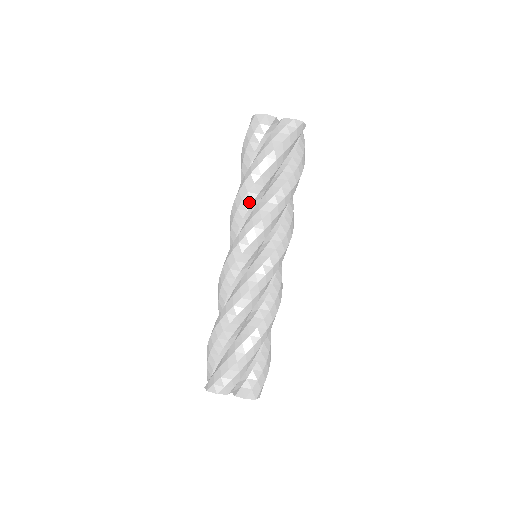
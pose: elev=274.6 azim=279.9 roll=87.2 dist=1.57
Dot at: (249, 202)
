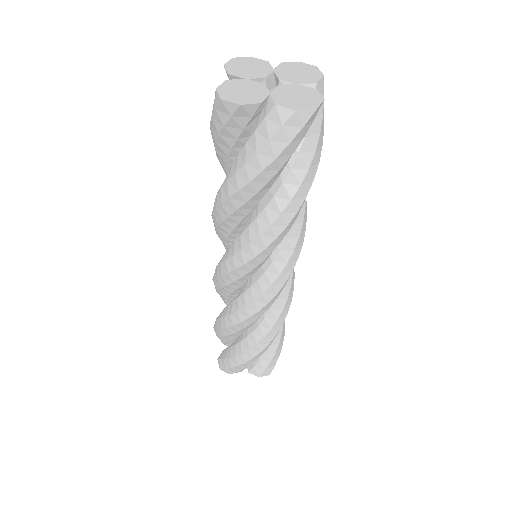
Dot at: (234, 223)
